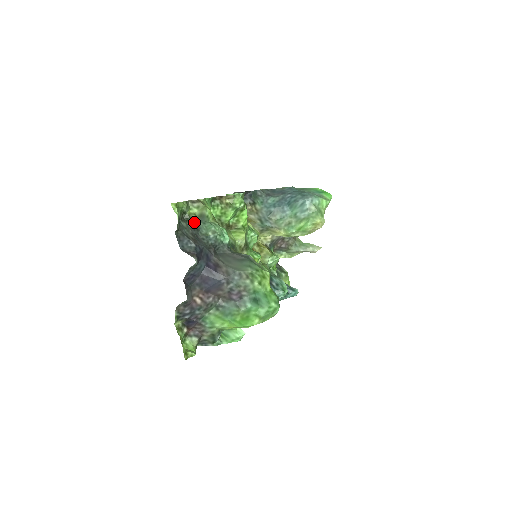
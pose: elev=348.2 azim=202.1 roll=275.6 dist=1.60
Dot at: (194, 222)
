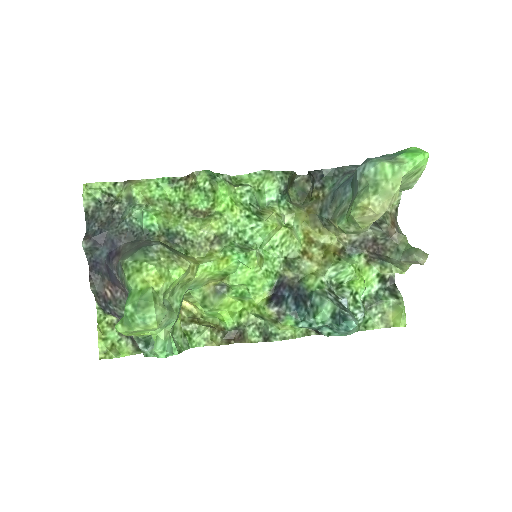
Dot at: (115, 204)
